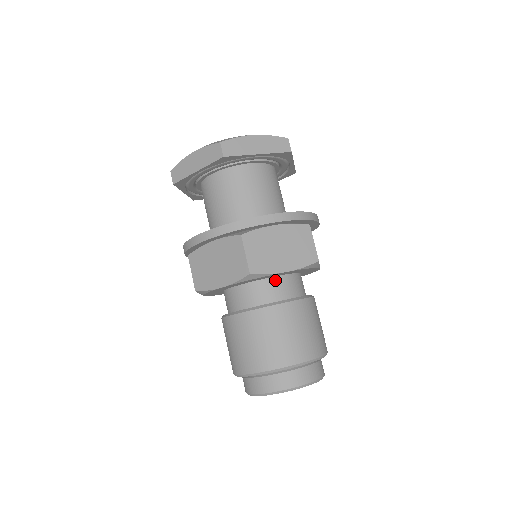
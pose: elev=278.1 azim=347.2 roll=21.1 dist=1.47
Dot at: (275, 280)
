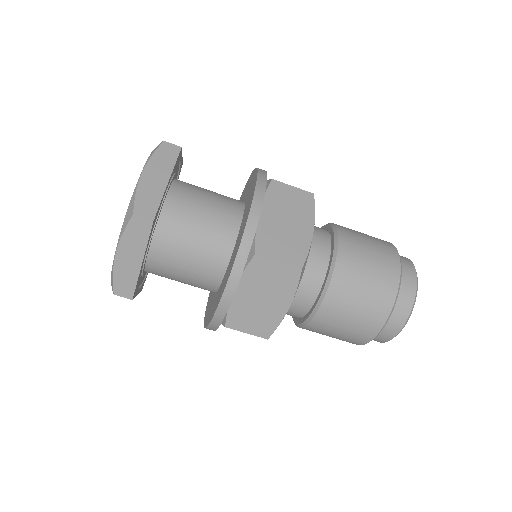
Dot at: occluded
